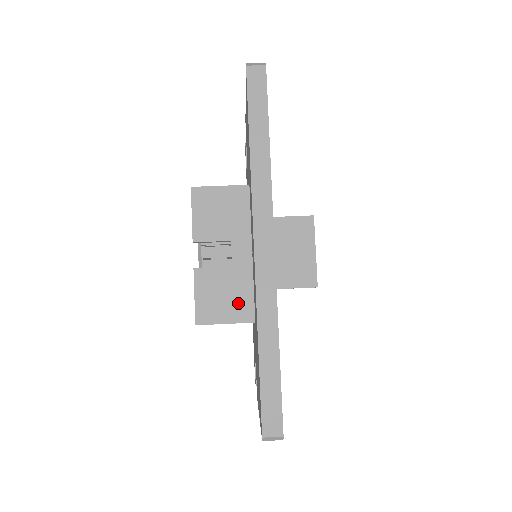
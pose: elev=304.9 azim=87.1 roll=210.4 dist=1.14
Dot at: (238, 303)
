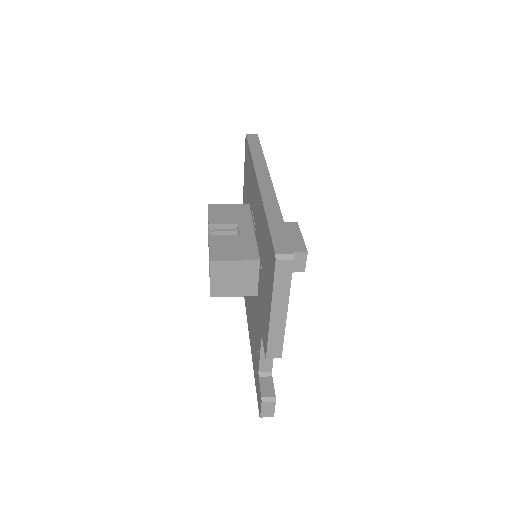
Dot at: (245, 251)
